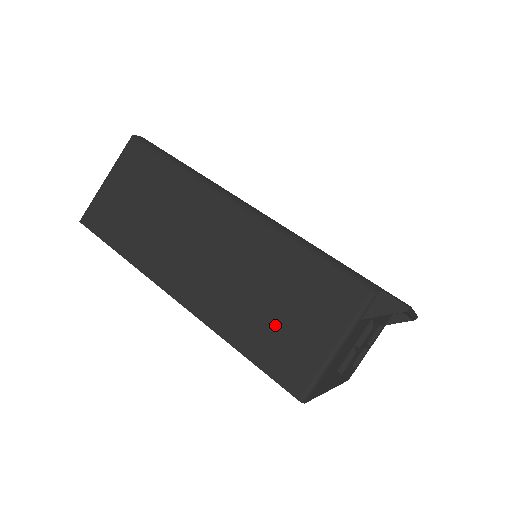
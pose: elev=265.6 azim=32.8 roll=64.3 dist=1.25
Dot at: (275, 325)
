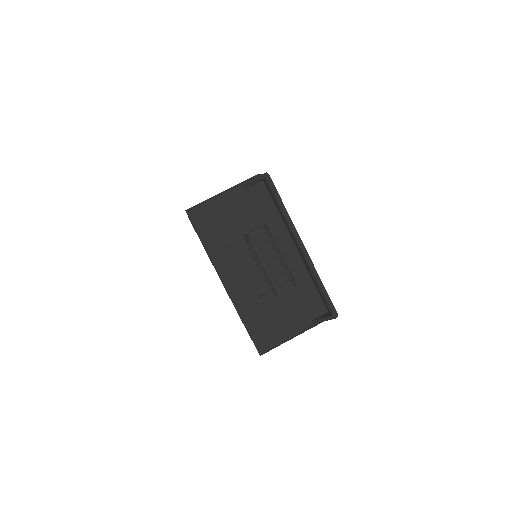
Dot at: occluded
